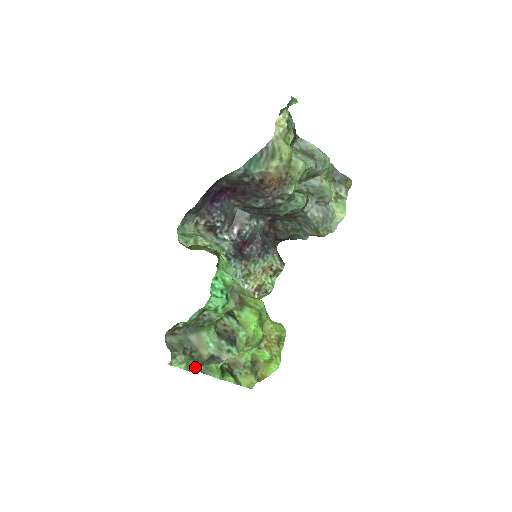
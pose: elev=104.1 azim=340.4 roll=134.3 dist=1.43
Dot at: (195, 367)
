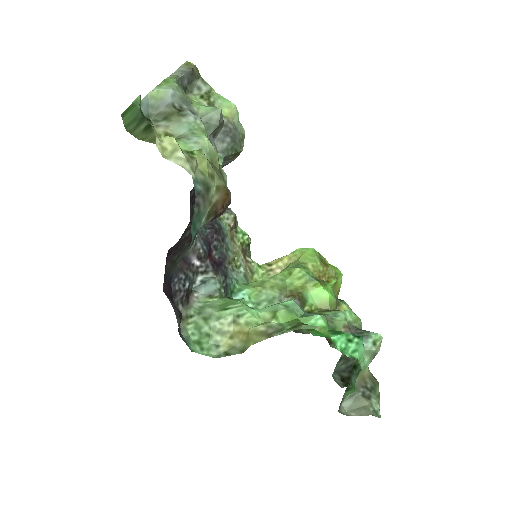
Dot at: occluded
